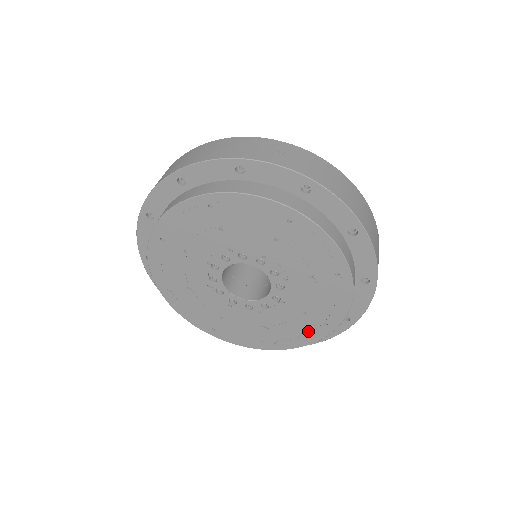
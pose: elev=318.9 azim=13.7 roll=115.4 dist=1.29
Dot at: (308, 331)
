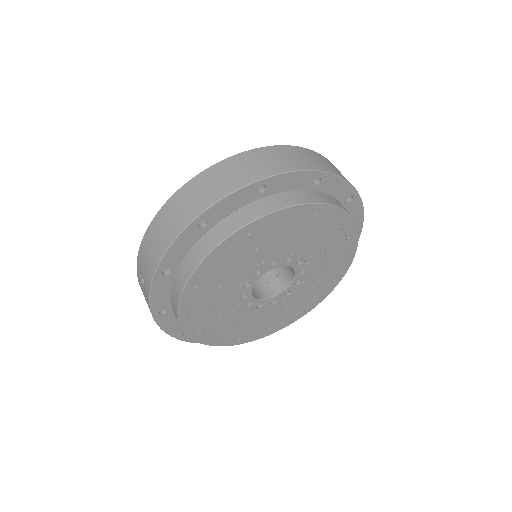
Dot at: (320, 293)
